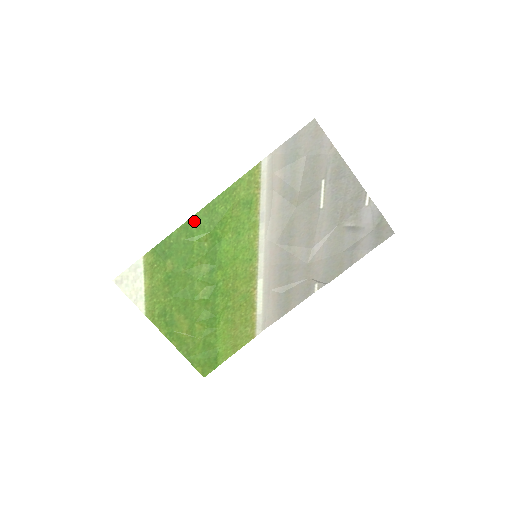
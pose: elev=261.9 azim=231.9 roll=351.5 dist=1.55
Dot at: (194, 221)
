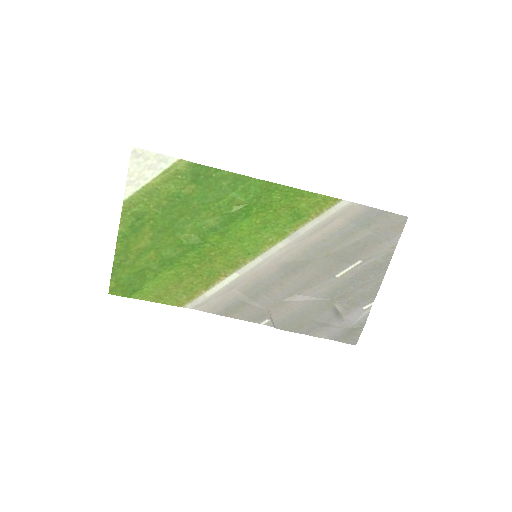
Dot at: (248, 182)
